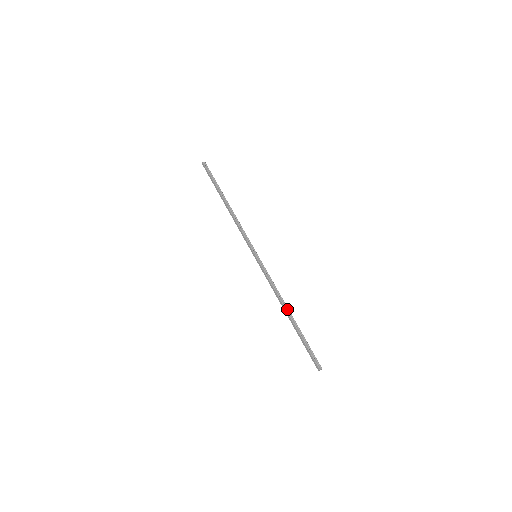
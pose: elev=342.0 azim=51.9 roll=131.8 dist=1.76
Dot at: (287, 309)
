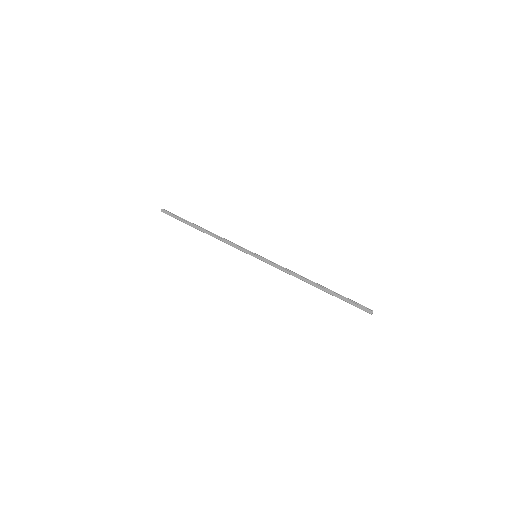
Dot at: (311, 281)
